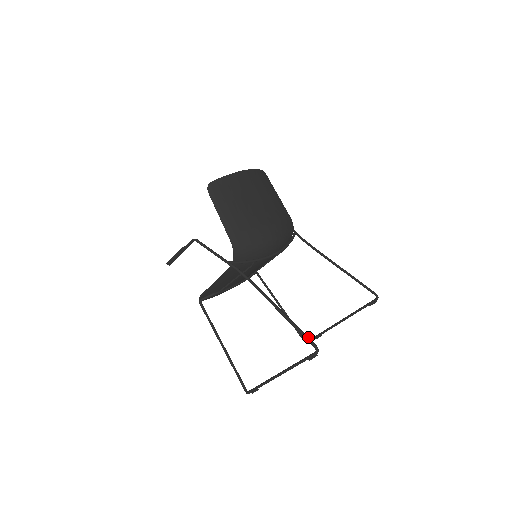
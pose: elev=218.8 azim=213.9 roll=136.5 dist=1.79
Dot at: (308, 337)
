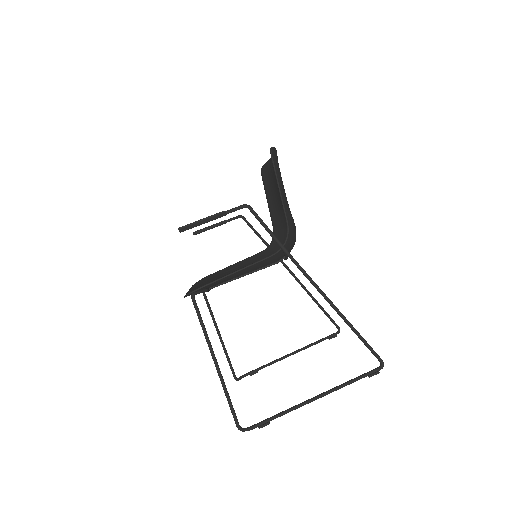
Dot at: occluded
